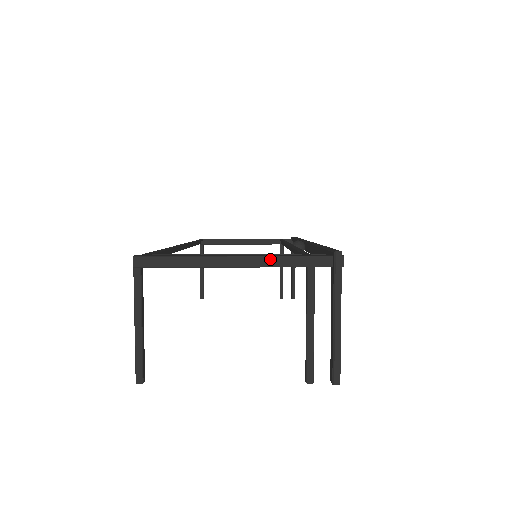
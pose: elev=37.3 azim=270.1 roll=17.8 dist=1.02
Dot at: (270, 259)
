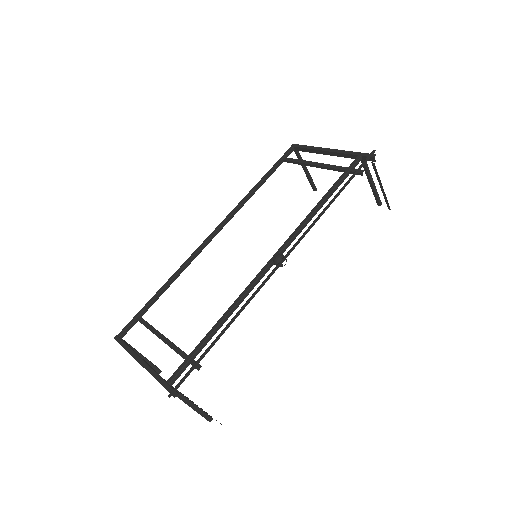
Dot at: (152, 375)
